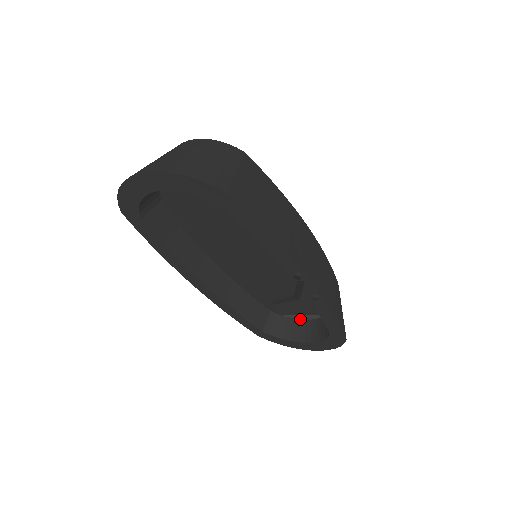
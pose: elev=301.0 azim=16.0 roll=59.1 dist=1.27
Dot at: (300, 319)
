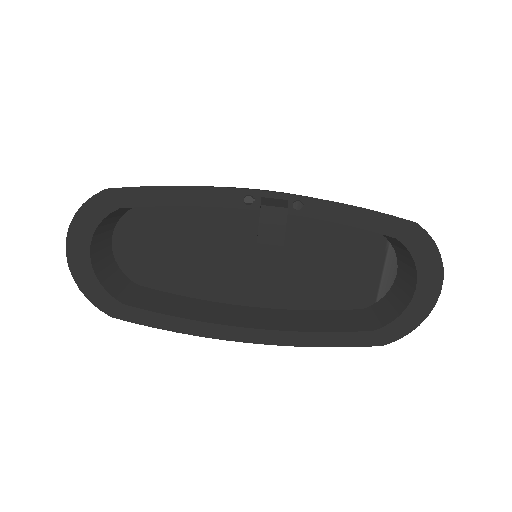
Dot at: (393, 282)
